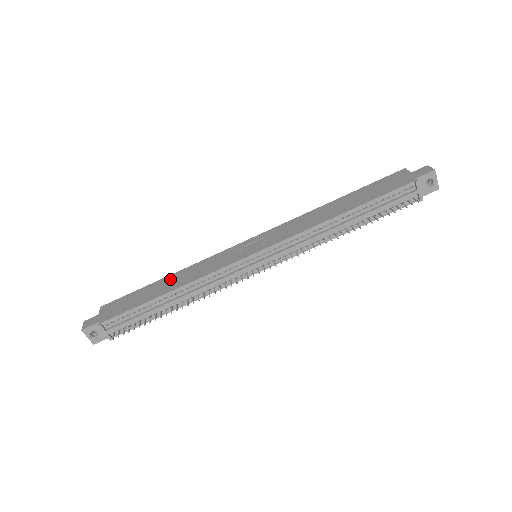
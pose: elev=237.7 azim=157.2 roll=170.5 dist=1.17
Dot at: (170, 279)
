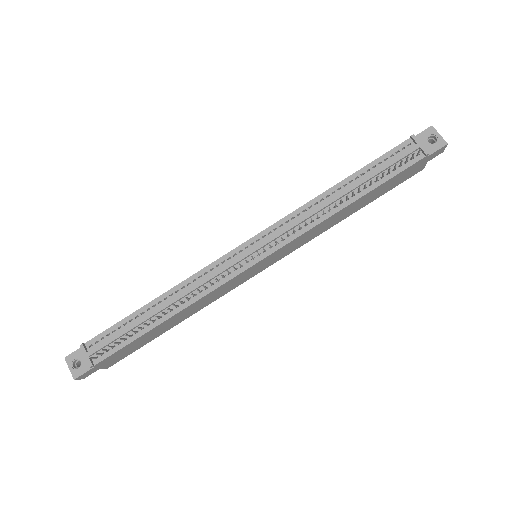
Dot at: occluded
